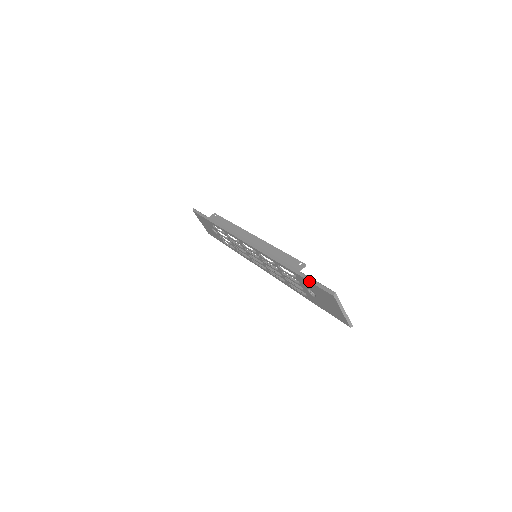
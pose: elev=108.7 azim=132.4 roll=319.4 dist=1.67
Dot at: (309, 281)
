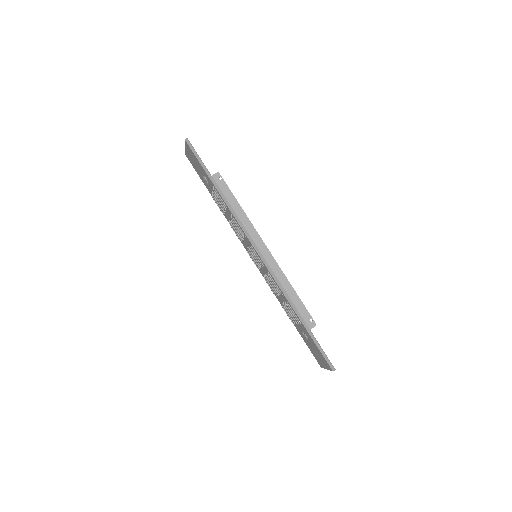
Dot at: (316, 344)
